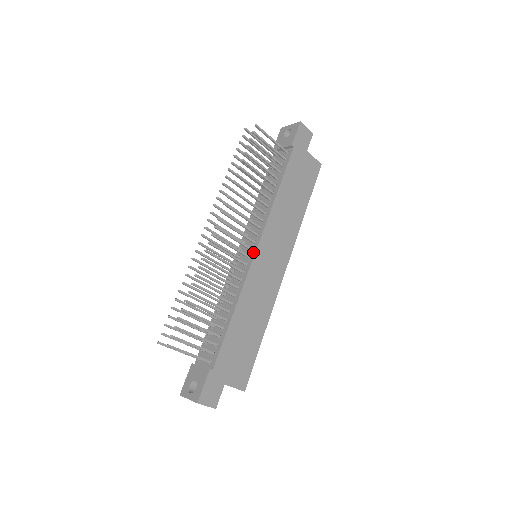
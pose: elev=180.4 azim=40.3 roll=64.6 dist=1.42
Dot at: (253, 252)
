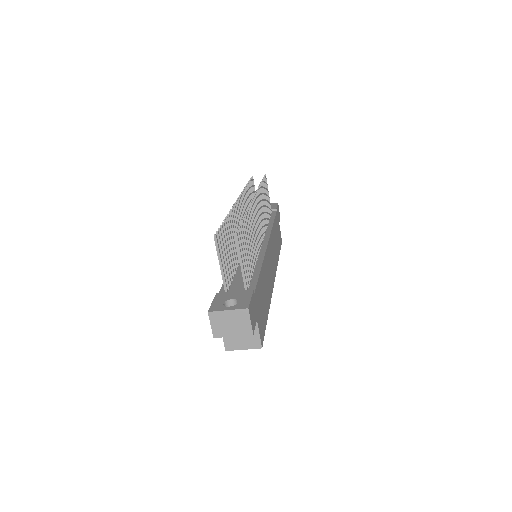
Dot at: (265, 243)
